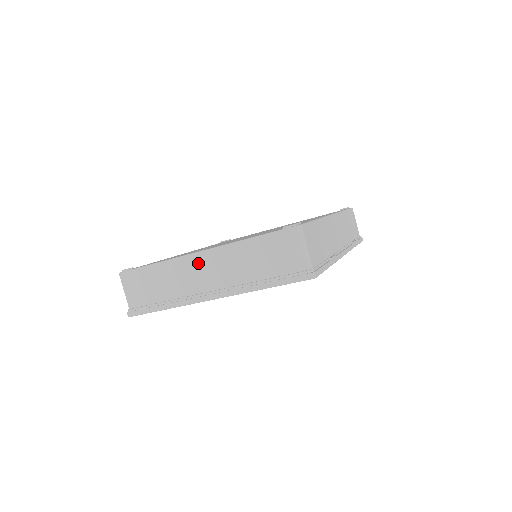
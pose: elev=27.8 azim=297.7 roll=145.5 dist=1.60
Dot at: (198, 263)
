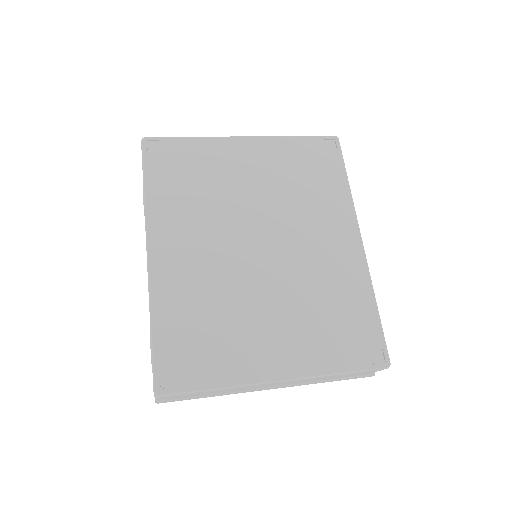
Dot at: occluded
